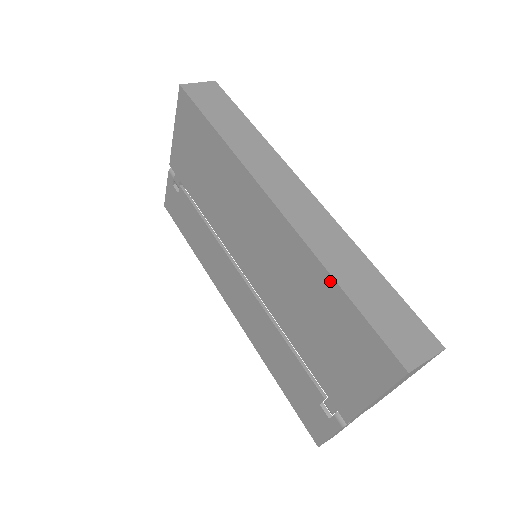
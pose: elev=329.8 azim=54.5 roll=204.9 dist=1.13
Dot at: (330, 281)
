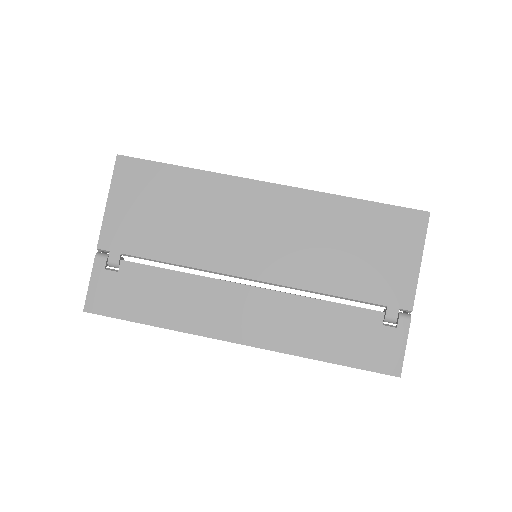
Dot at: (348, 201)
